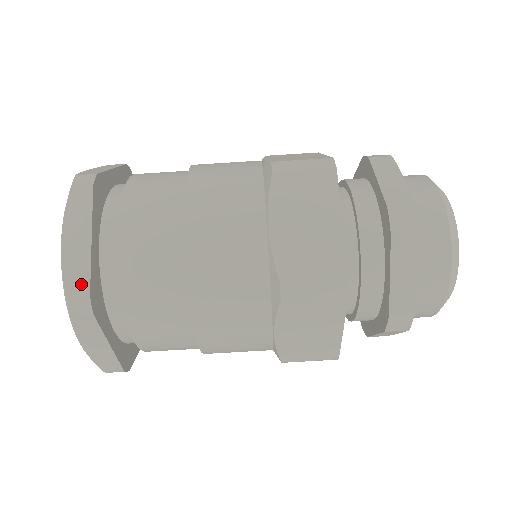
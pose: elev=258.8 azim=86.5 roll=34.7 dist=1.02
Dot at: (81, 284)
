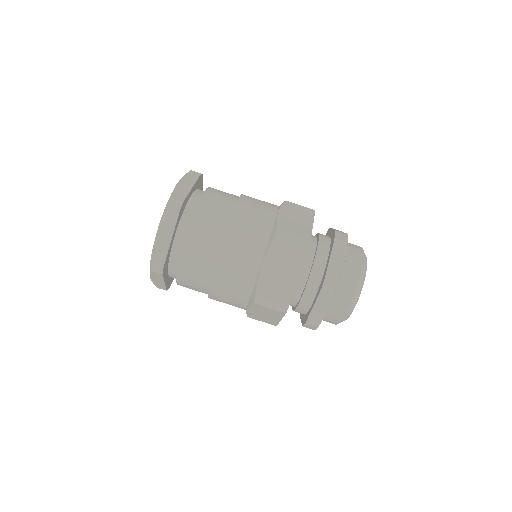
Dot at: (181, 196)
